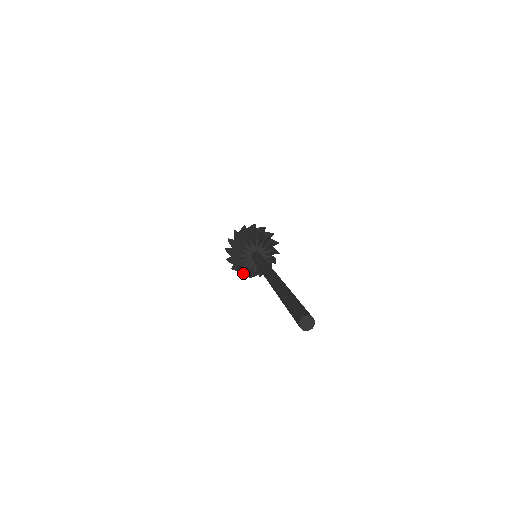
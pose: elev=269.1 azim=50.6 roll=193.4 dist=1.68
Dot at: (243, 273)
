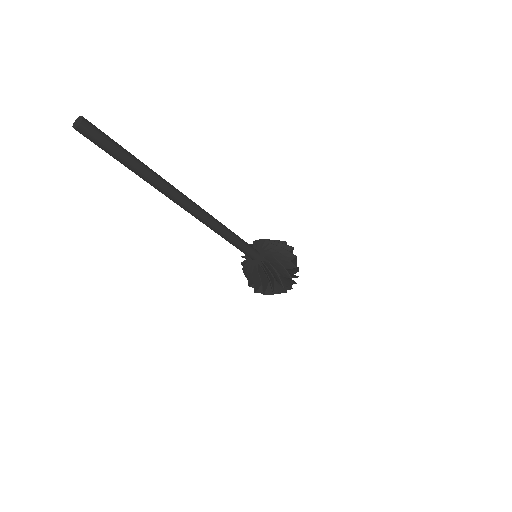
Dot at: (279, 281)
